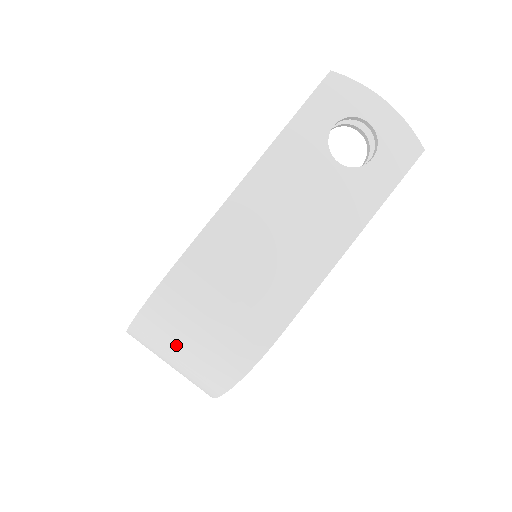
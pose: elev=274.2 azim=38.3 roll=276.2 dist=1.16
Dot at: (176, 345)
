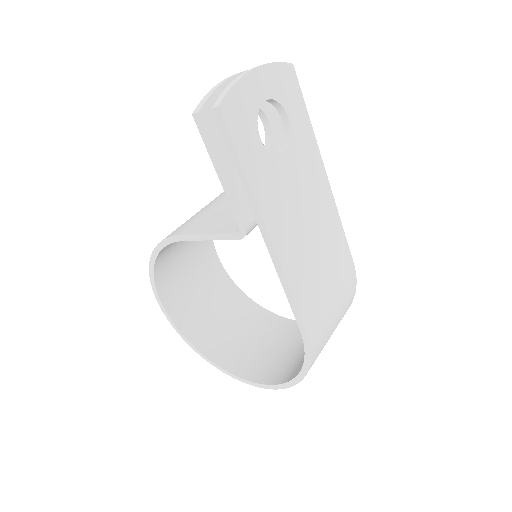
Dot at: occluded
